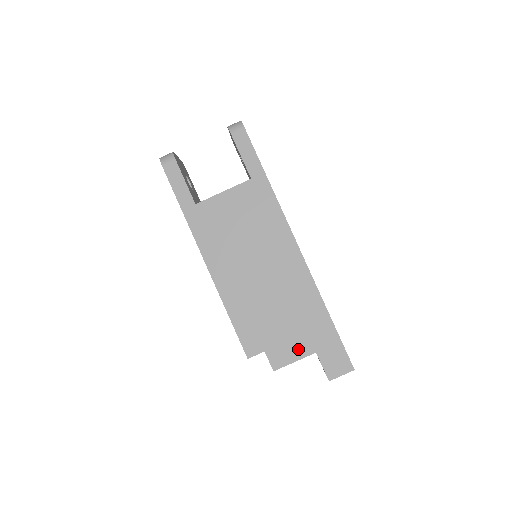
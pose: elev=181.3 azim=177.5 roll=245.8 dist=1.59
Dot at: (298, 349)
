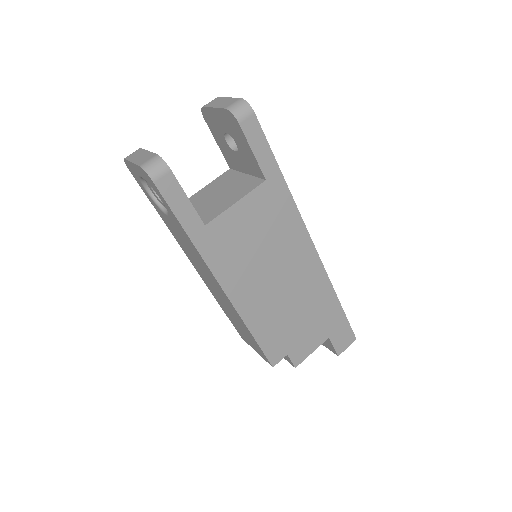
Dot at: (315, 341)
